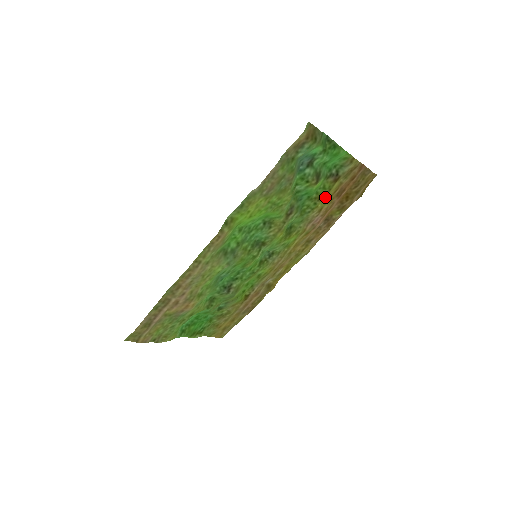
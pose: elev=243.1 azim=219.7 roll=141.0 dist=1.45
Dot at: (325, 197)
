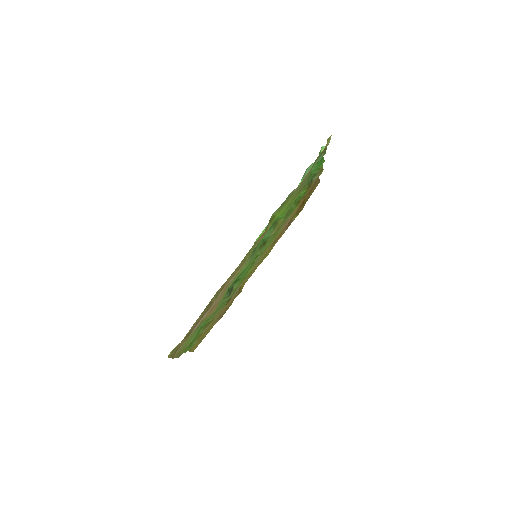
Dot at: (300, 201)
